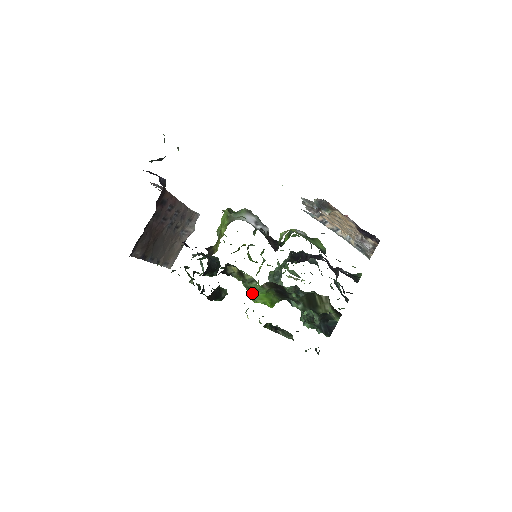
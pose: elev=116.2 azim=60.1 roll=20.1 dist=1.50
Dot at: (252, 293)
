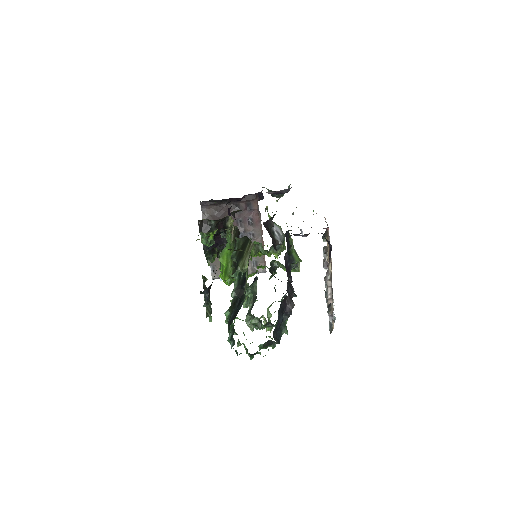
Dot at: occluded
